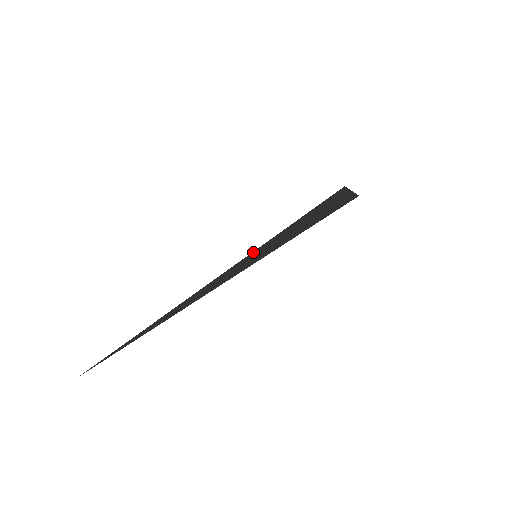
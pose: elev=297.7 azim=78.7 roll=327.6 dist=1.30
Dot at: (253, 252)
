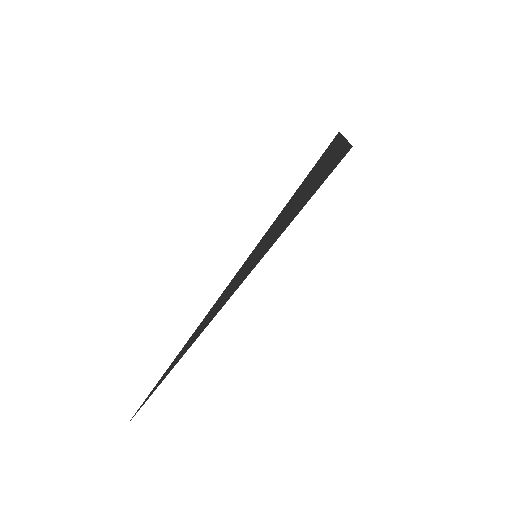
Dot at: (254, 250)
